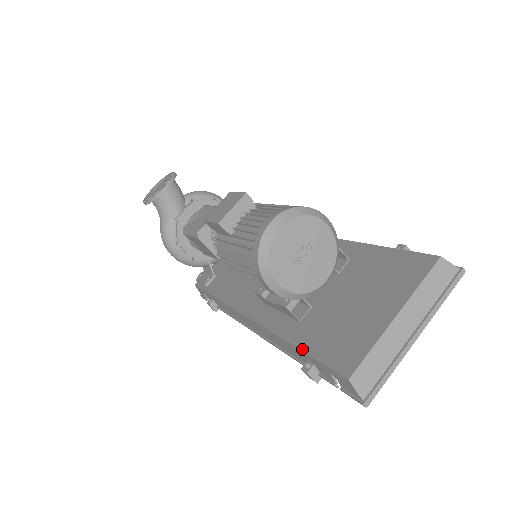
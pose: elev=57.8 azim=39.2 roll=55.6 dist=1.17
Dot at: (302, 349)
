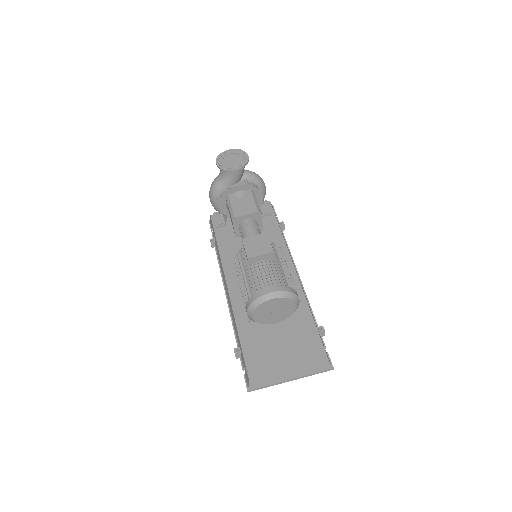
Dot at: (241, 342)
